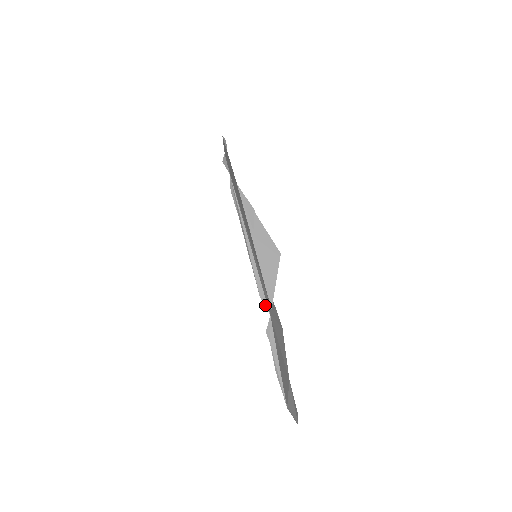
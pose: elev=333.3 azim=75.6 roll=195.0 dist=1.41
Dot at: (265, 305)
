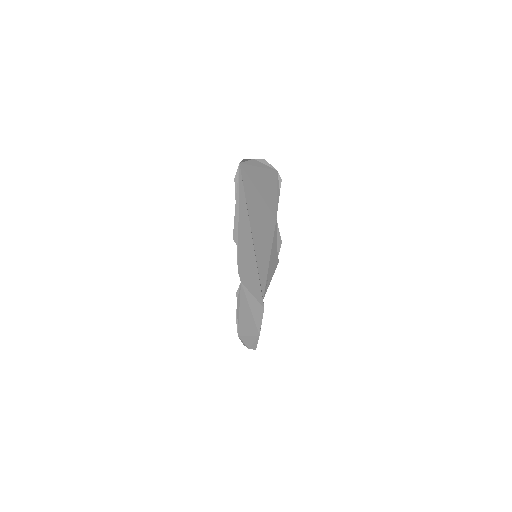
Dot at: (240, 276)
